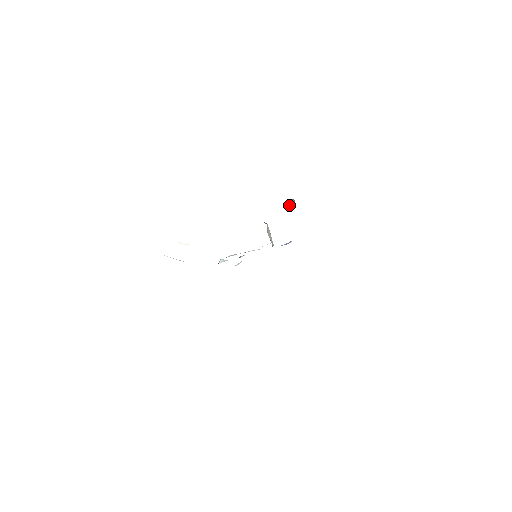
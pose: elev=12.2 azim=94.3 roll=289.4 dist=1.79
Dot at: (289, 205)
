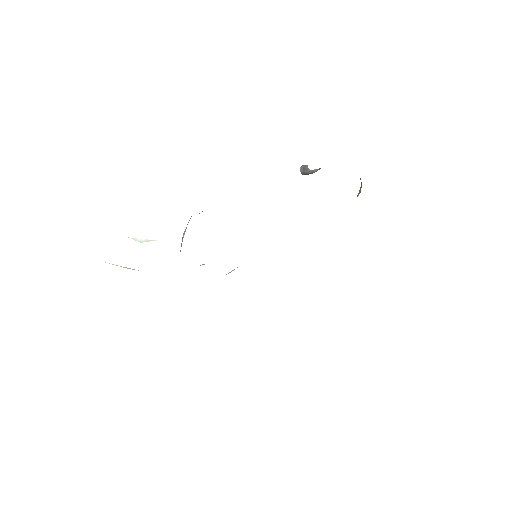
Dot at: (306, 174)
